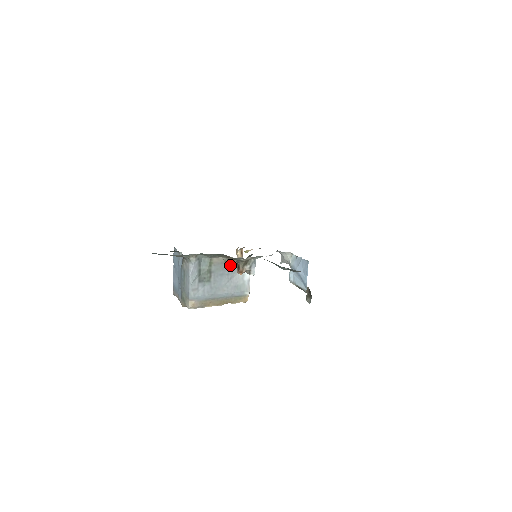
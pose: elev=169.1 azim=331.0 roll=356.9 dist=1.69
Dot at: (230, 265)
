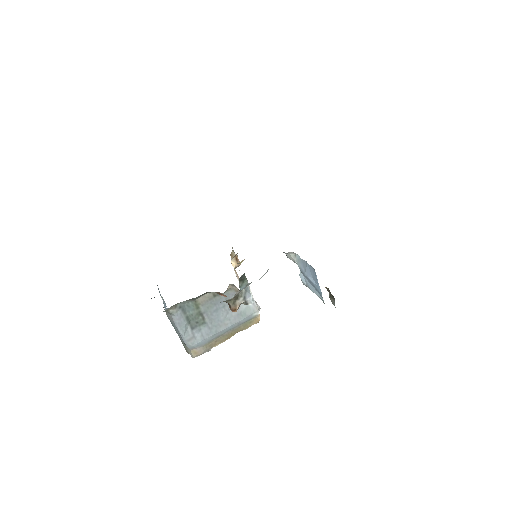
Dot at: (222, 296)
